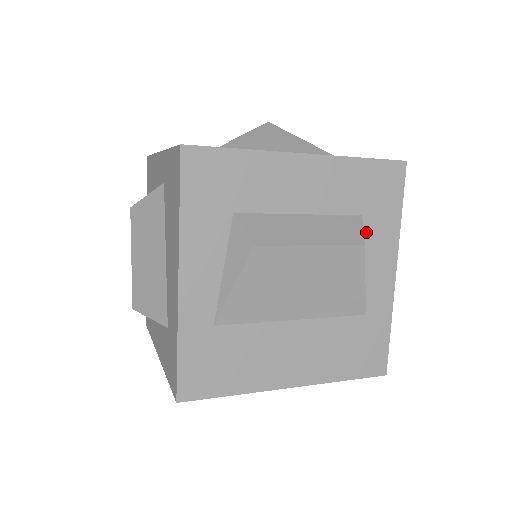
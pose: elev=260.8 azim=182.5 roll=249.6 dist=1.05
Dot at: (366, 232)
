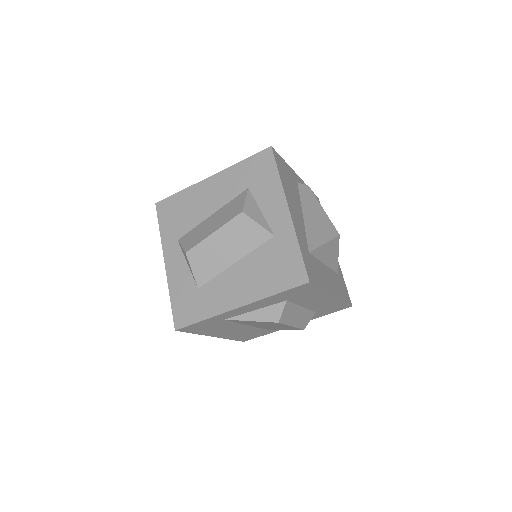
Dot at: occluded
